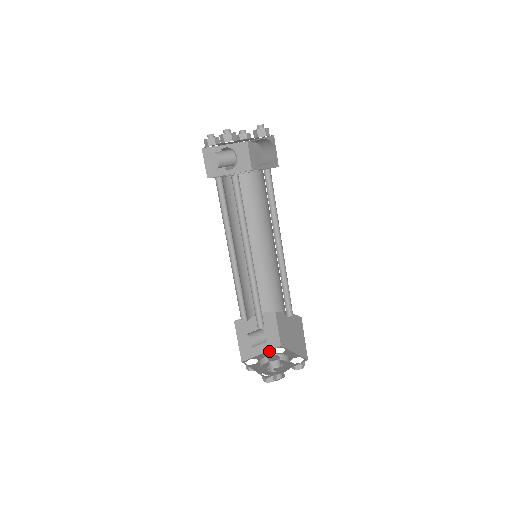
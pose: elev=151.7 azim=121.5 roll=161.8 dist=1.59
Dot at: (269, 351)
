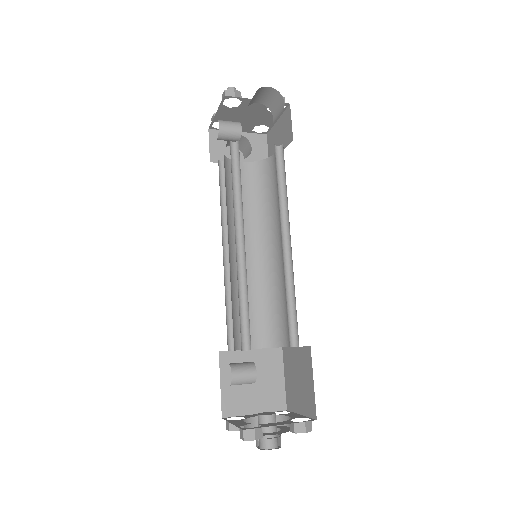
Dot at: occluded
